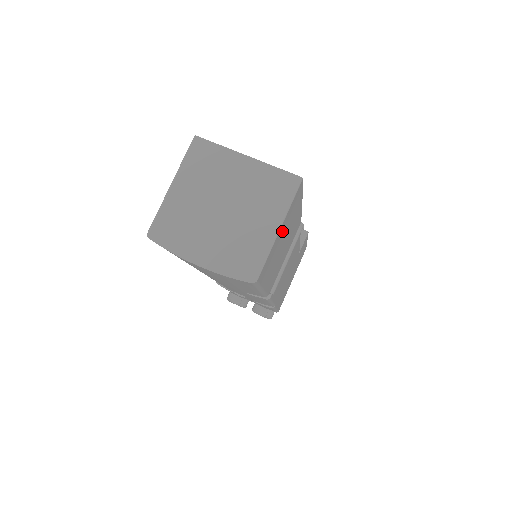
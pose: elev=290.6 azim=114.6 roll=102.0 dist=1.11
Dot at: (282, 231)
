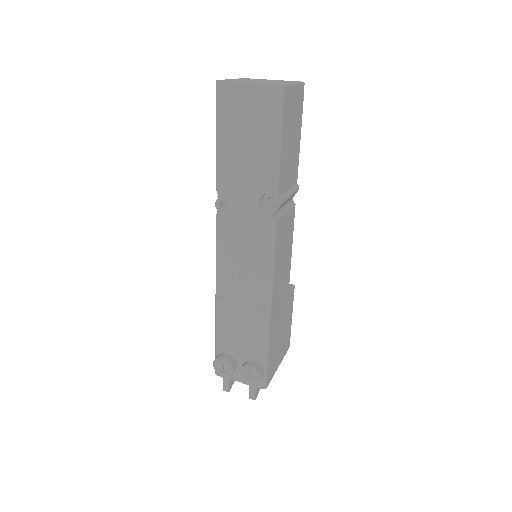
Dot at: (295, 99)
